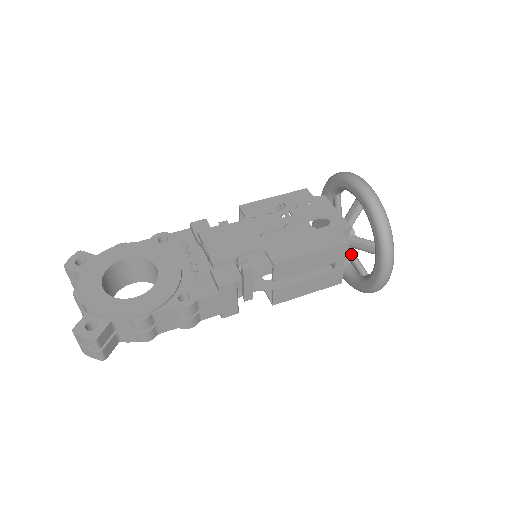
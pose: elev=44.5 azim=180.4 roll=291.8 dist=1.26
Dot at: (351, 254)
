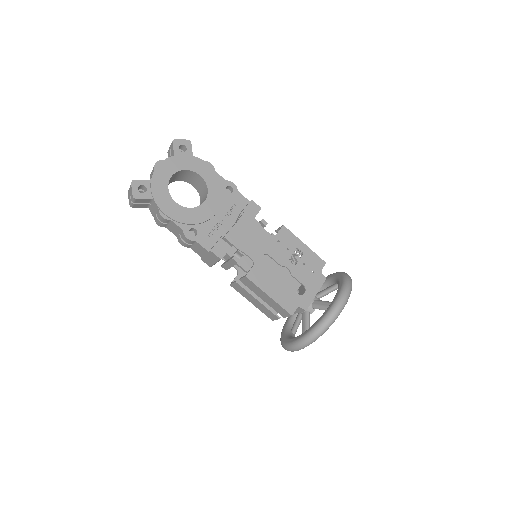
Dot at: (299, 316)
